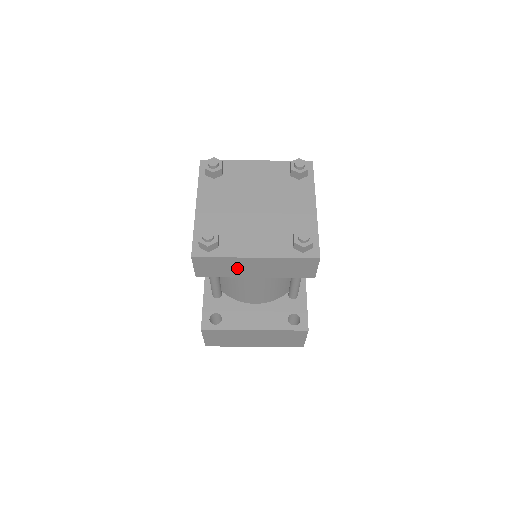
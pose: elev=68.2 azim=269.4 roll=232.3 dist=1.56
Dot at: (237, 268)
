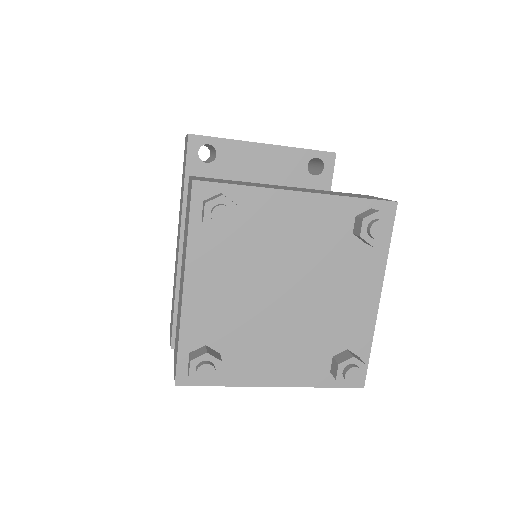
Dot at: occluded
